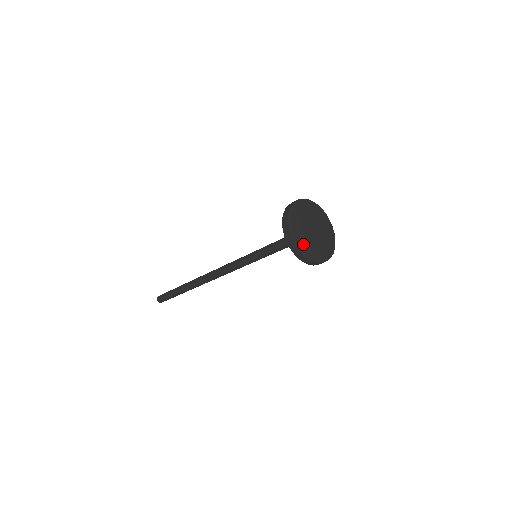
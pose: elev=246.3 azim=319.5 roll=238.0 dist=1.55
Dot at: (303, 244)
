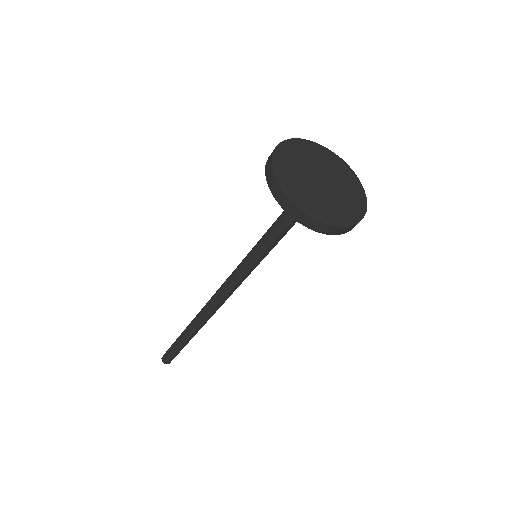
Dot at: (286, 162)
